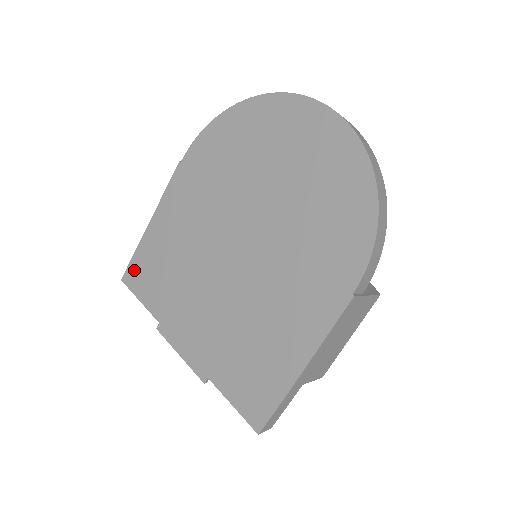
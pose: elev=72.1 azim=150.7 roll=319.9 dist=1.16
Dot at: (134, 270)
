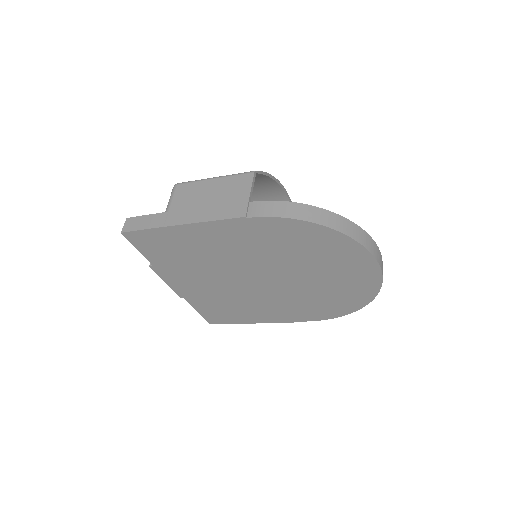
Dot at: (142, 237)
